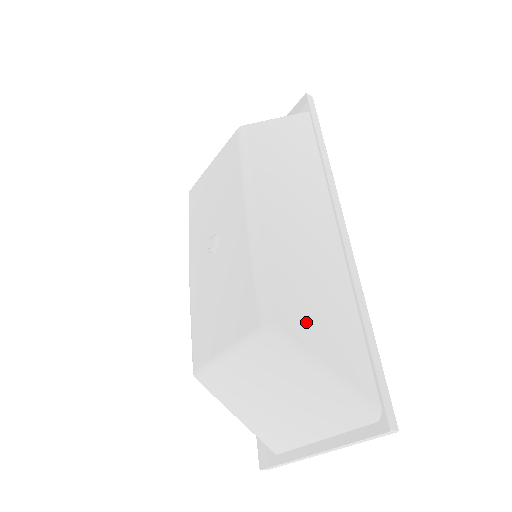
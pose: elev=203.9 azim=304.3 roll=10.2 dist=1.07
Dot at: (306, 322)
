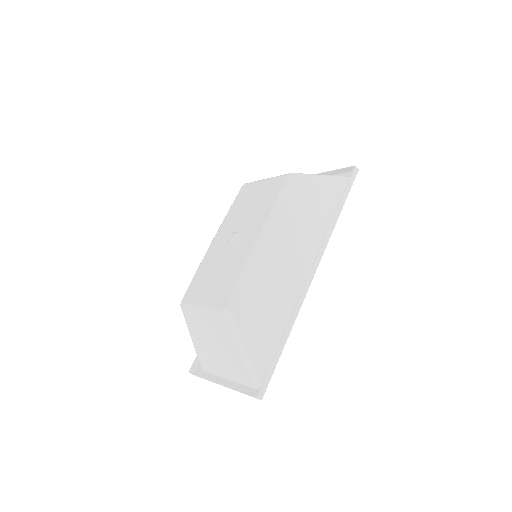
Dot at: (251, 319)
